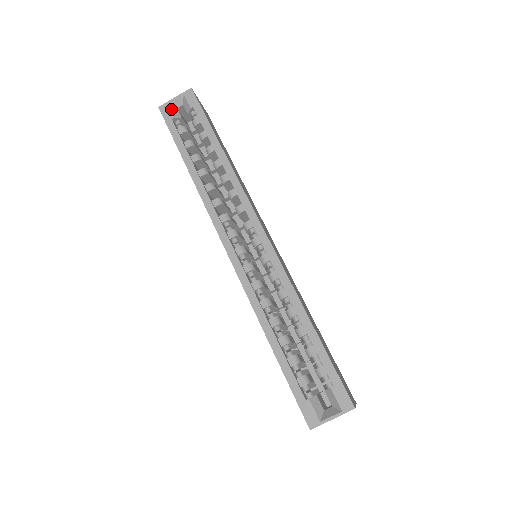
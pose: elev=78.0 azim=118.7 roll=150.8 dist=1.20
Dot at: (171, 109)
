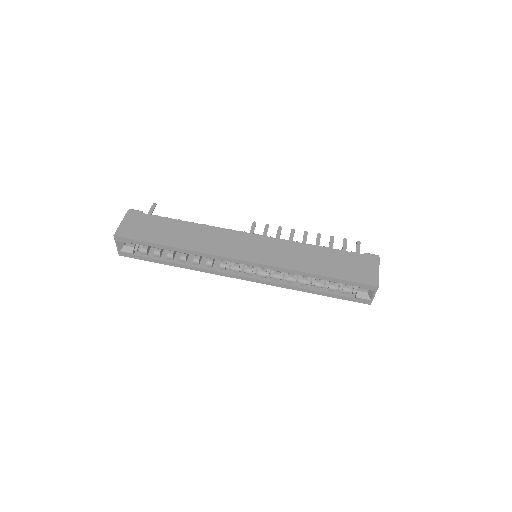
Dot at: (124, 251)
